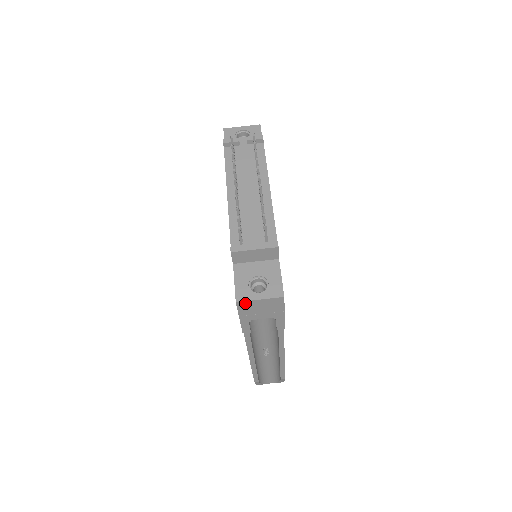
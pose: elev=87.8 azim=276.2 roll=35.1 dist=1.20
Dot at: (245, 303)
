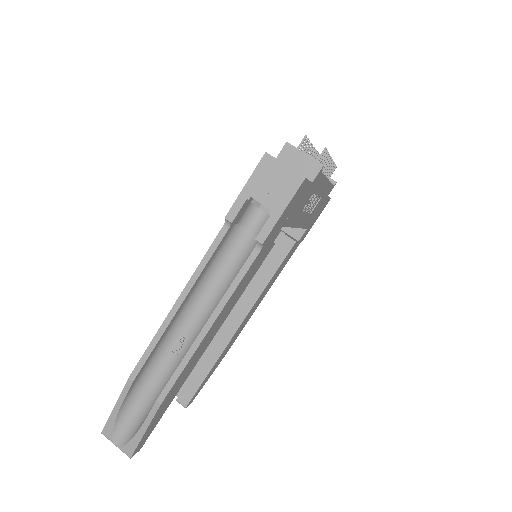
Dot at: (270, 161)
